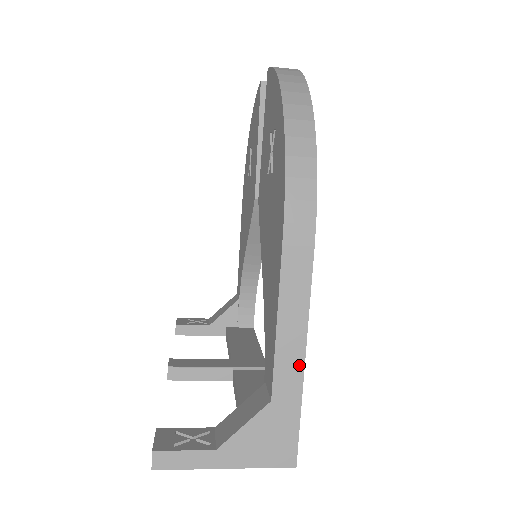
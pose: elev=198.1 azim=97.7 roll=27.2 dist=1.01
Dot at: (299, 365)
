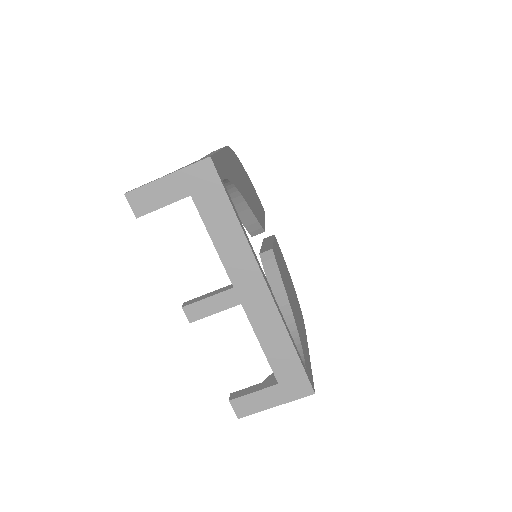
Dot at: occluded
